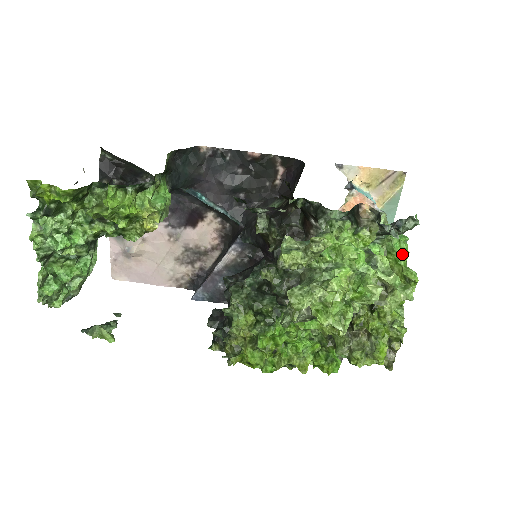
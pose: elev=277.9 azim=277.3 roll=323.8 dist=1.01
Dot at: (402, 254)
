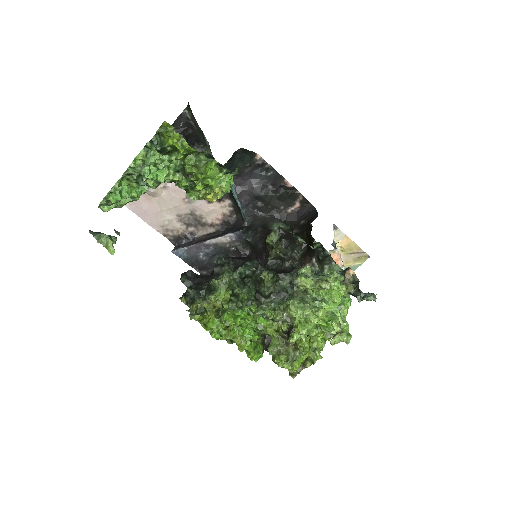
Dot at: occluded
